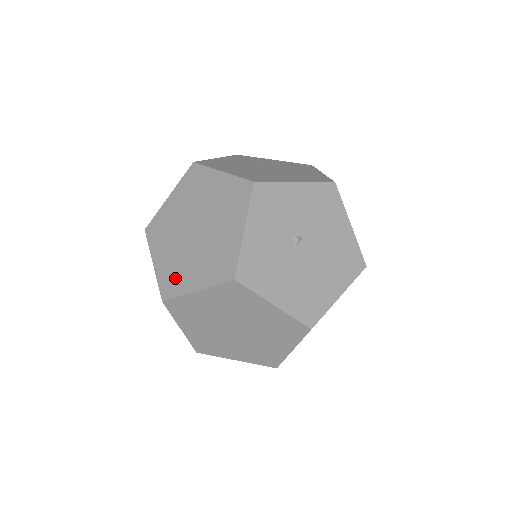
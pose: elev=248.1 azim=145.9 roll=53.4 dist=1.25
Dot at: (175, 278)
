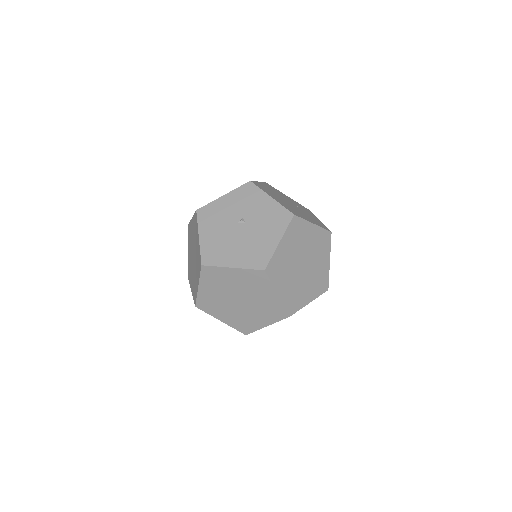
Dot at: occluded
